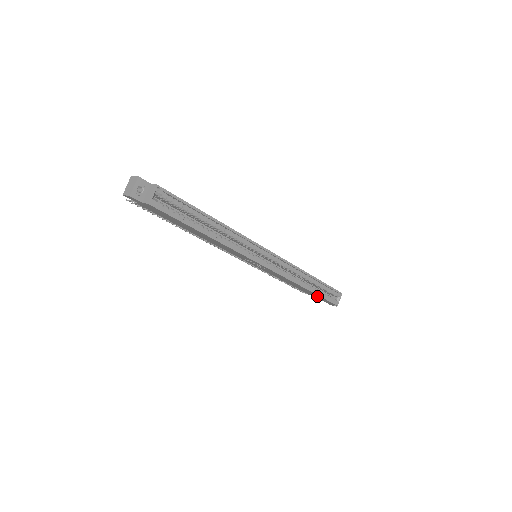
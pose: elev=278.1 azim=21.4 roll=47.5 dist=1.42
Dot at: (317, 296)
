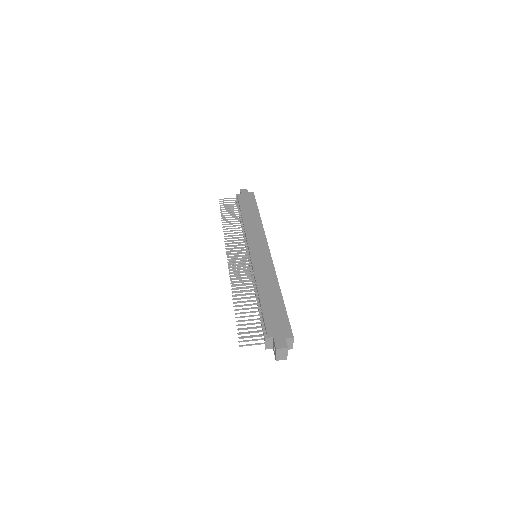
Dot at: occluded
